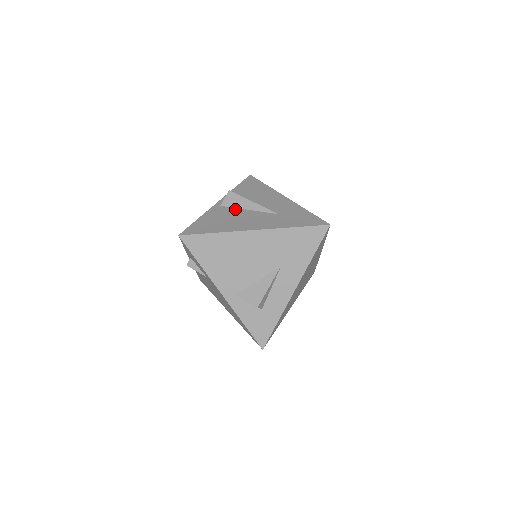
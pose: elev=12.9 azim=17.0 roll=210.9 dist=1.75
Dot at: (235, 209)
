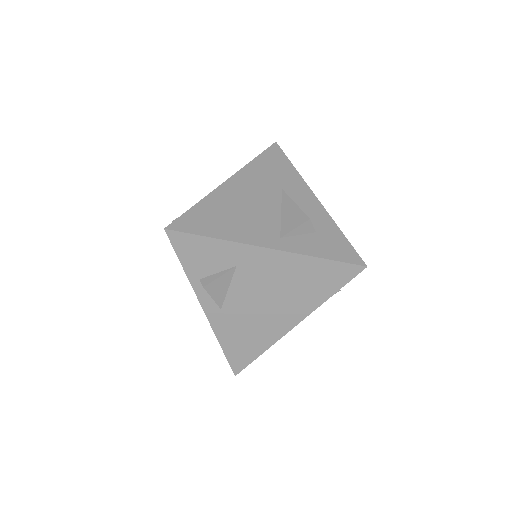
Dot at: occluded
